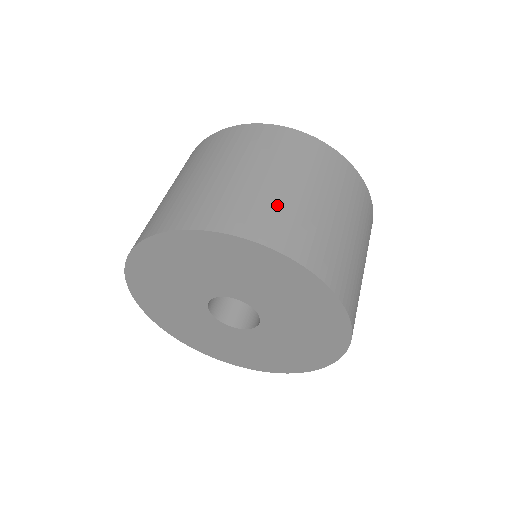
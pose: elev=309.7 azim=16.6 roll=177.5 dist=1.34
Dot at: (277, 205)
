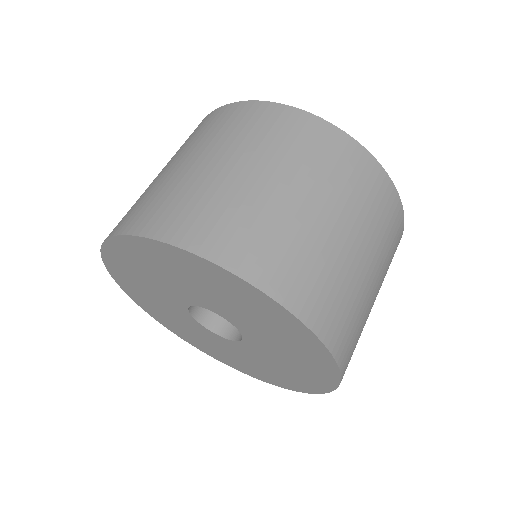
Dot at: (290, 236)
